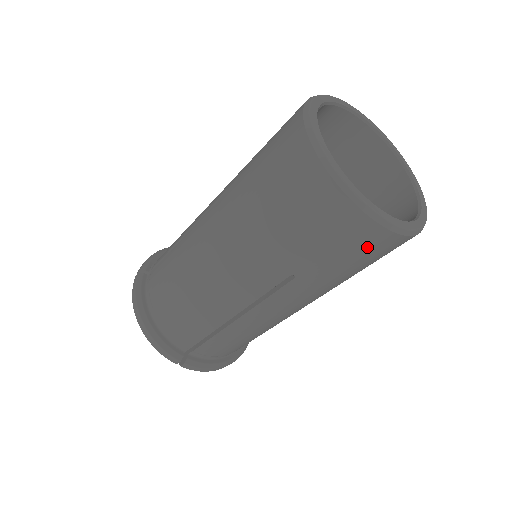
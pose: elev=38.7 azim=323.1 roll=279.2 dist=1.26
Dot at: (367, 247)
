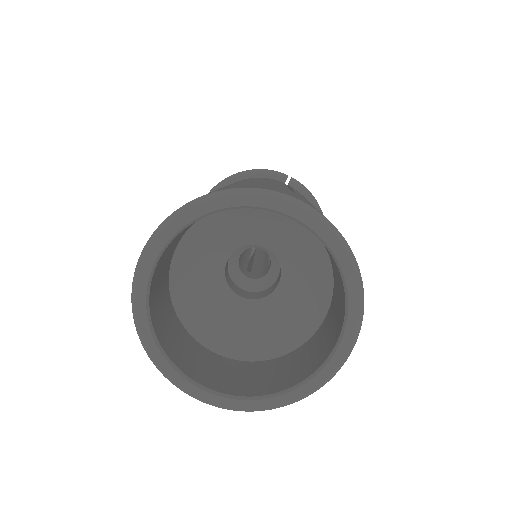
Dot at: occluded
